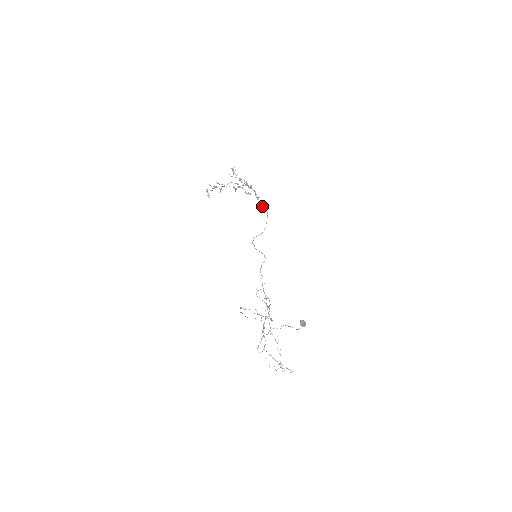
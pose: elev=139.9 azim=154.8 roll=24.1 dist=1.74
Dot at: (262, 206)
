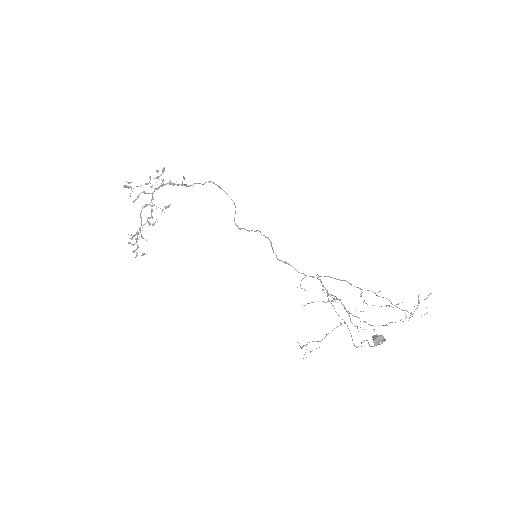
Dot at: (198, 183)
